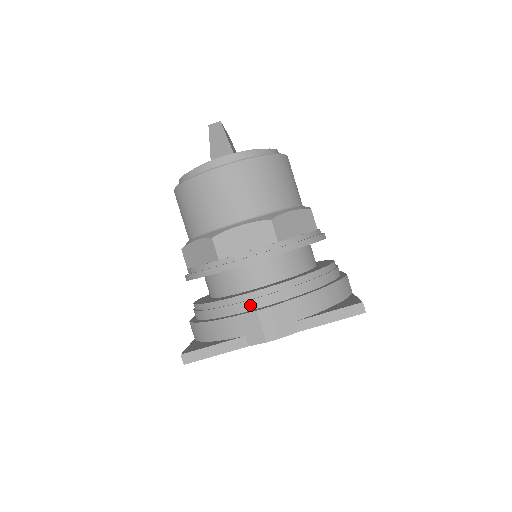
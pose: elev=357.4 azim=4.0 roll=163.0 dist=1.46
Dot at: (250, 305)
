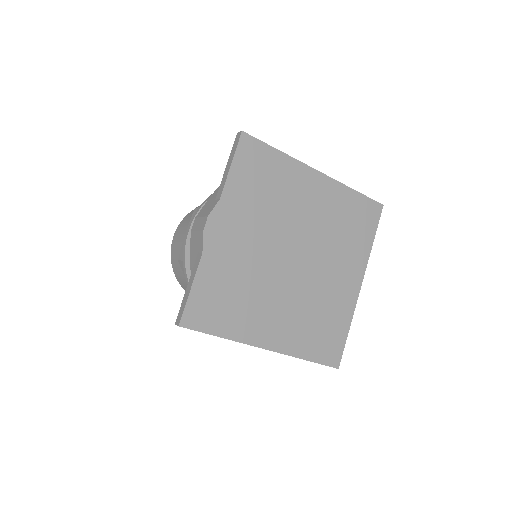
Dot at: occluded
